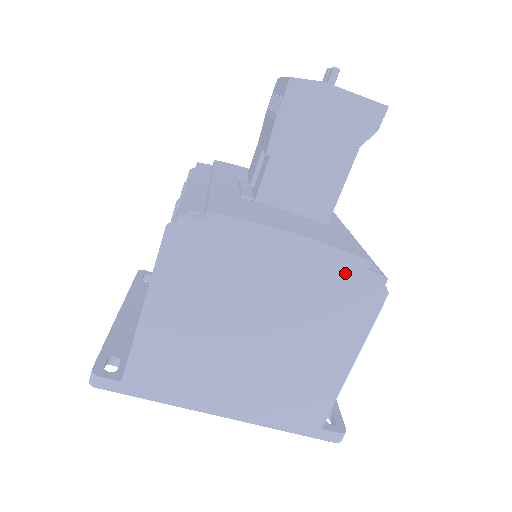
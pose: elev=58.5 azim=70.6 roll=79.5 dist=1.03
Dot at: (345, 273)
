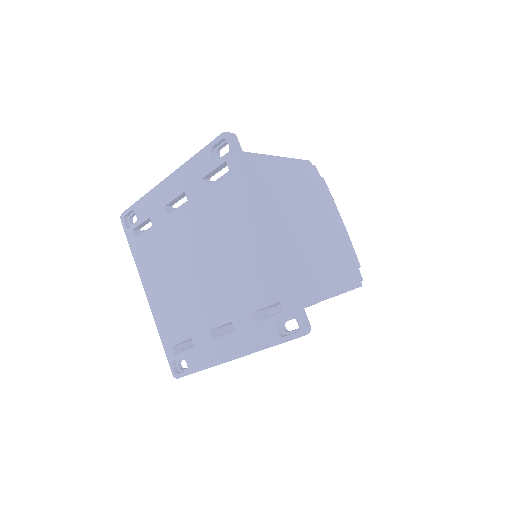
Dot at: (351, 257)
